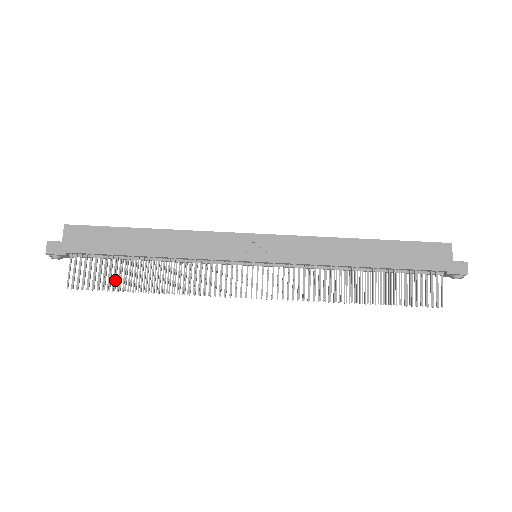
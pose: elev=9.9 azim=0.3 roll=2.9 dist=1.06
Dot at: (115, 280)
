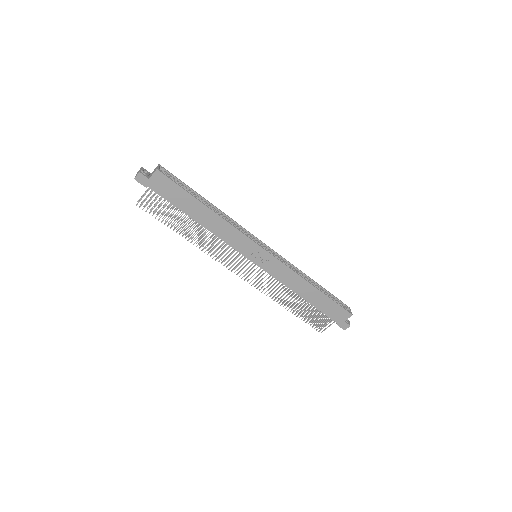
Dot at: occluded
